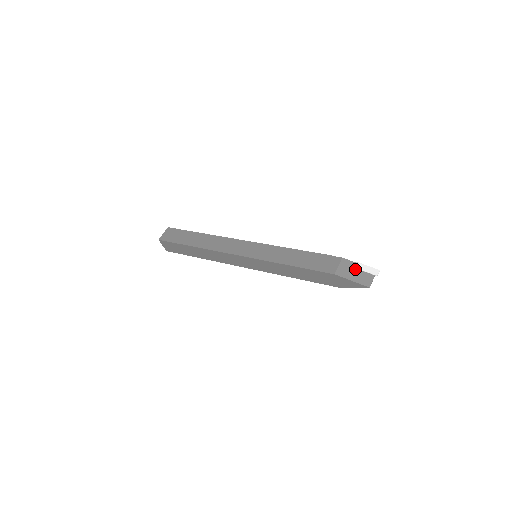
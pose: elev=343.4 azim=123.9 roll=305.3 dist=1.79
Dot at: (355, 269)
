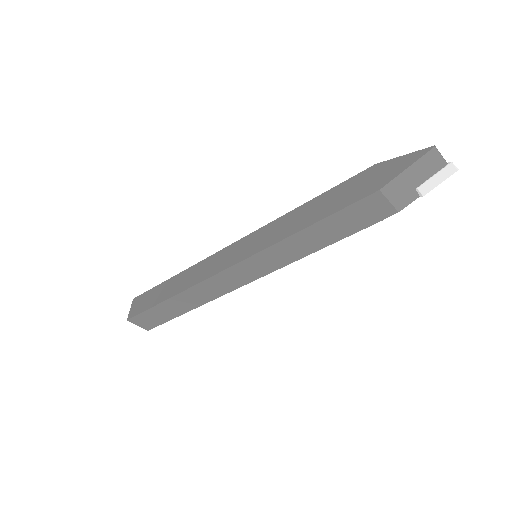
Dot at: occluded
